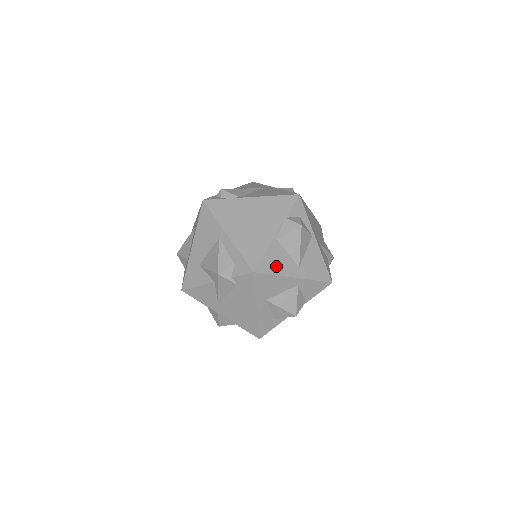
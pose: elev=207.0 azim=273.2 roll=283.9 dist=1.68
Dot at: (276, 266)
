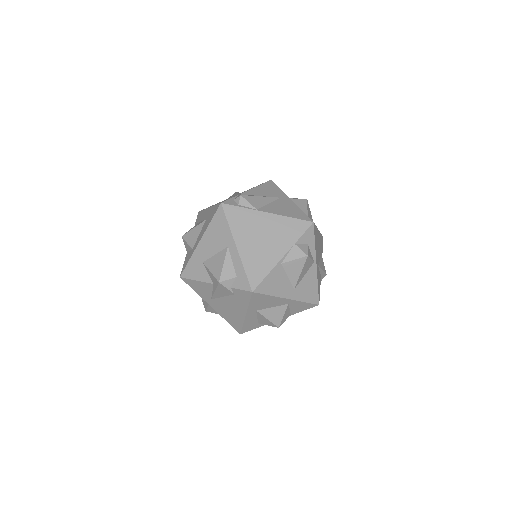
Dot at: (274, 288)
